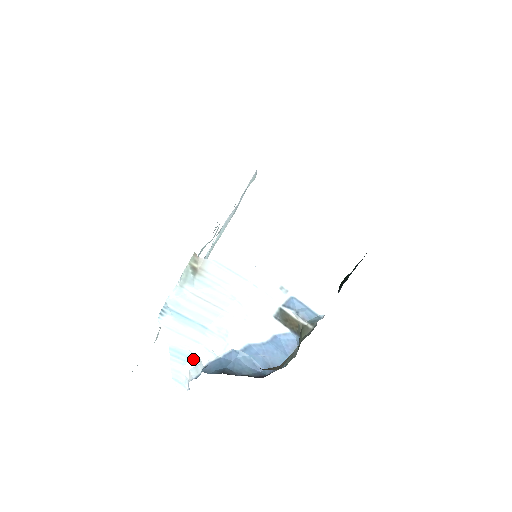
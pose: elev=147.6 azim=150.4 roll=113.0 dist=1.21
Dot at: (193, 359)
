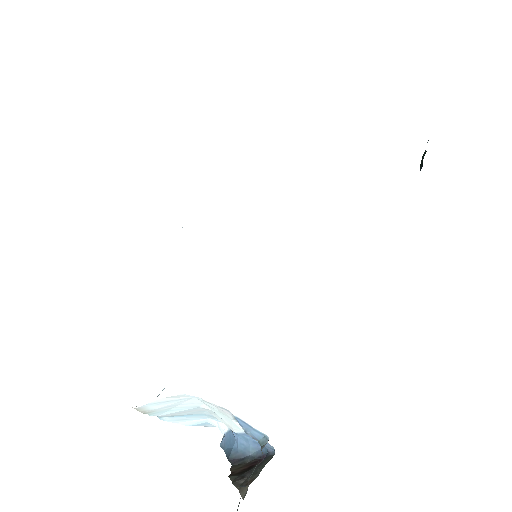
Dot at: occluded
